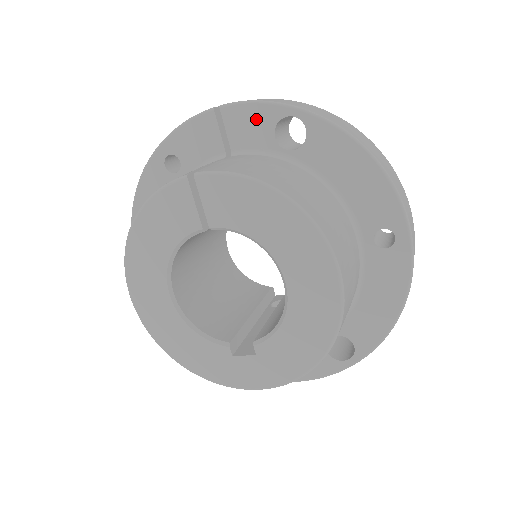
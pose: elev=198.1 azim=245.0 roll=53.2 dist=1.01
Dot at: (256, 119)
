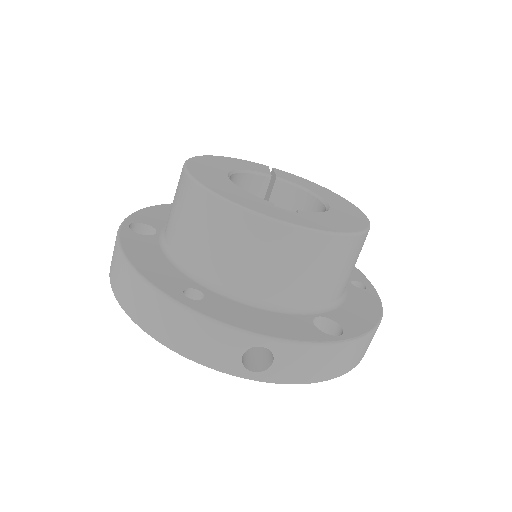
Dot at: occluded
